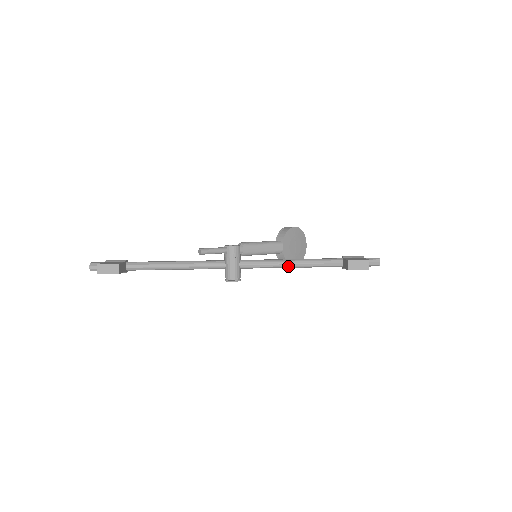
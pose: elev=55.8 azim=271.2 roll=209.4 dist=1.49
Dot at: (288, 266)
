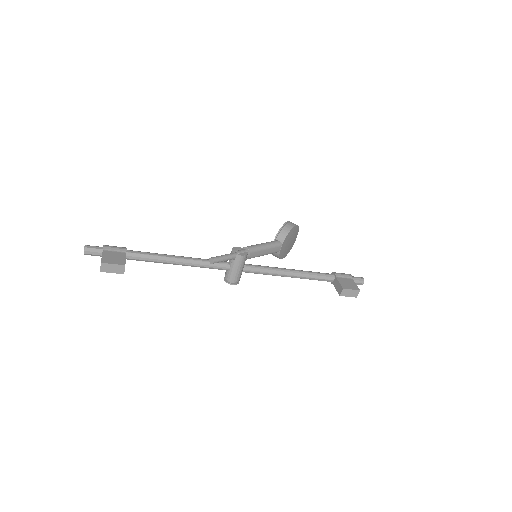
Dot at: (286, 276)
